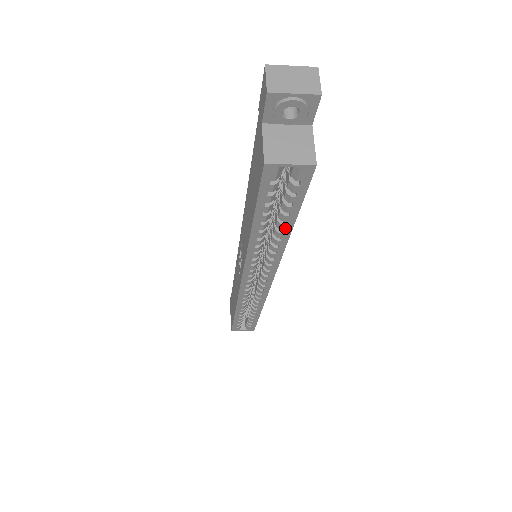
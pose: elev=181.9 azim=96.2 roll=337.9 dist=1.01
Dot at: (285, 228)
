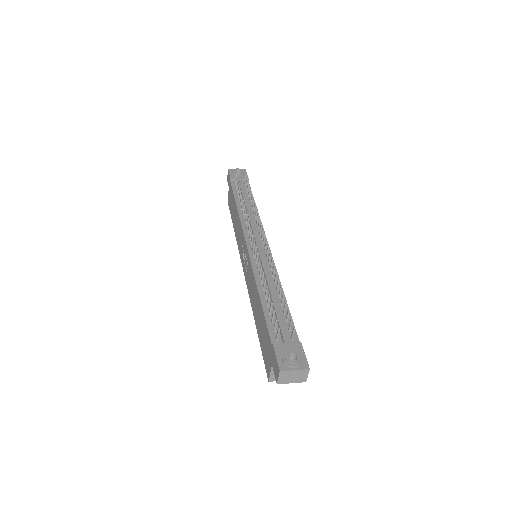
Dot at: occluded
